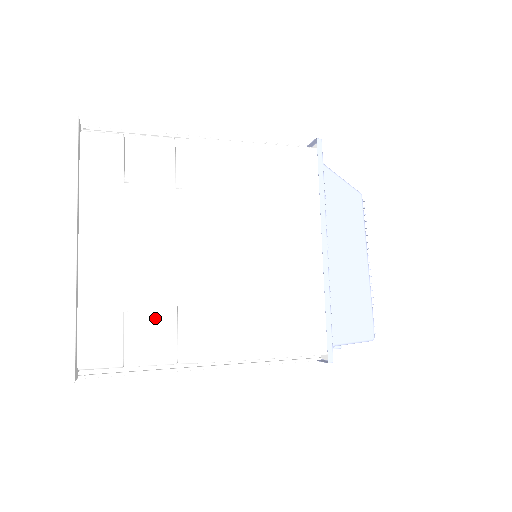
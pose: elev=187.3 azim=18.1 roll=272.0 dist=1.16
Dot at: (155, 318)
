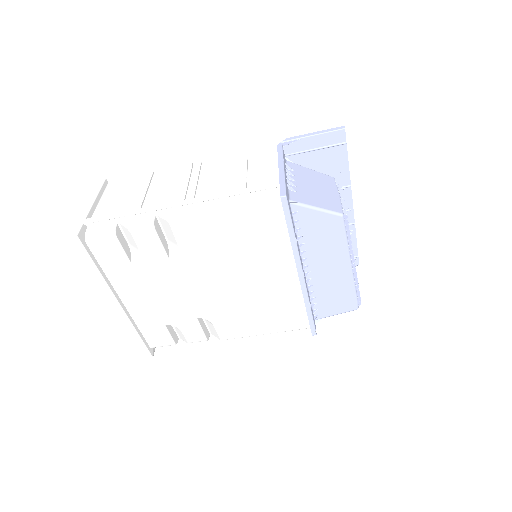
Dot at: (185, 326)
